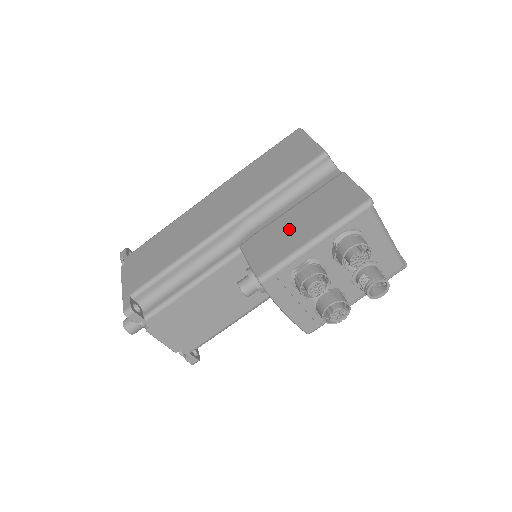
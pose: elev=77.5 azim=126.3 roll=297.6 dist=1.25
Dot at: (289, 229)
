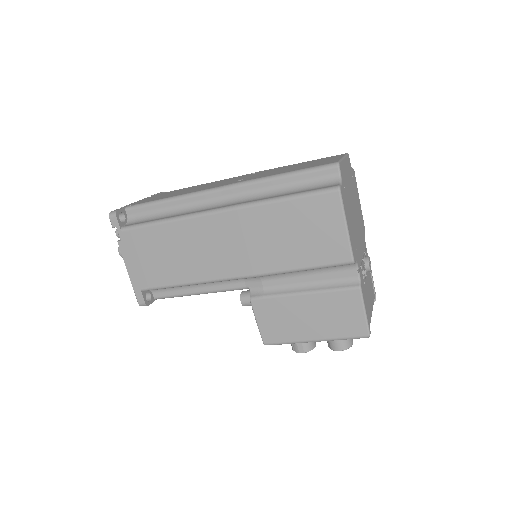
Dot at: (297, 317)
